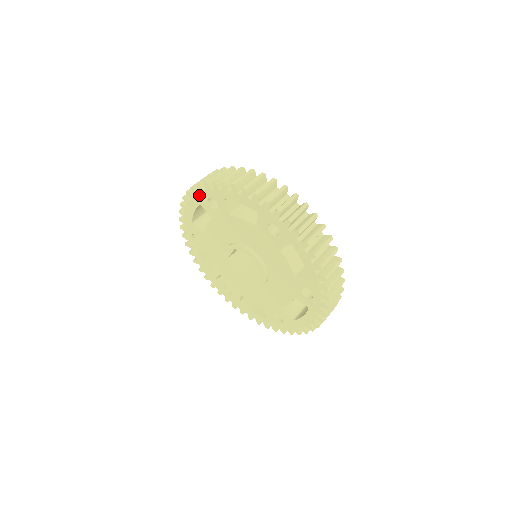
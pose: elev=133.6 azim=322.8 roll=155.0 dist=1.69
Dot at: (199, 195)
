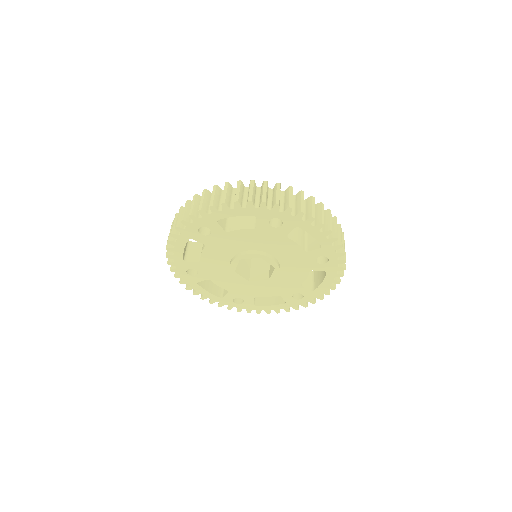
Dot at: (186, 230)
